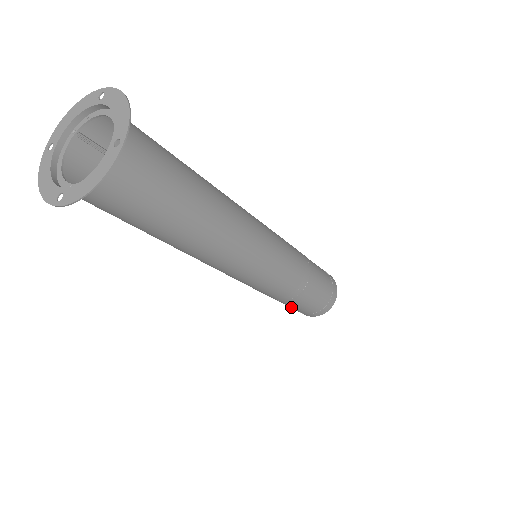
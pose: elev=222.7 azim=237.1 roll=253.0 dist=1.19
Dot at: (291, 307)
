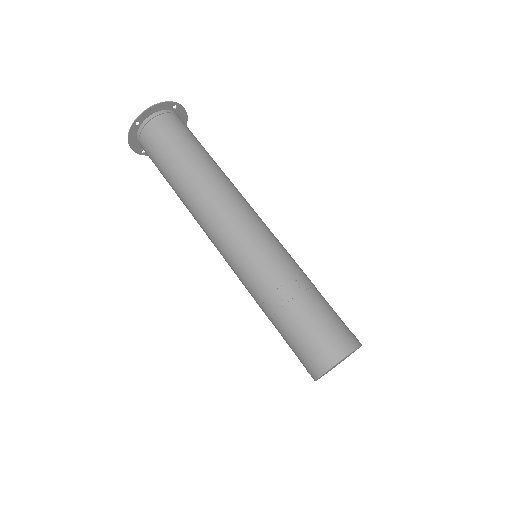
Dot at: (297, 335)
